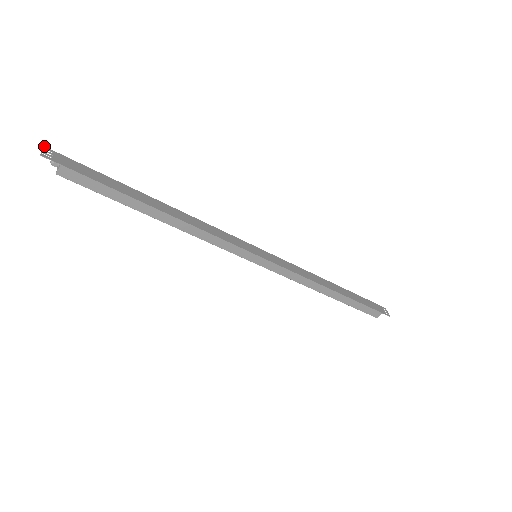
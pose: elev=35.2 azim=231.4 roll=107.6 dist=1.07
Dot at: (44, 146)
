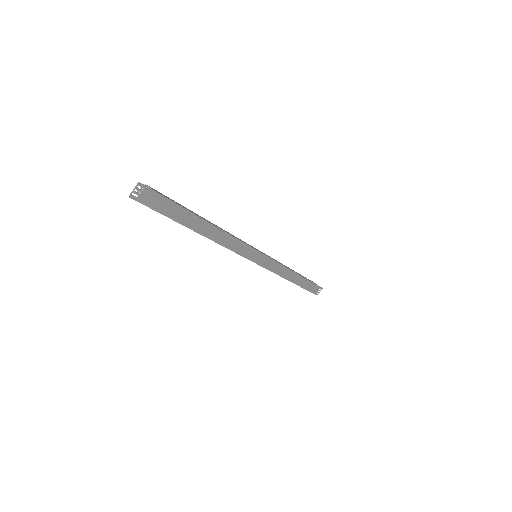
Dot at: (139, 182)
